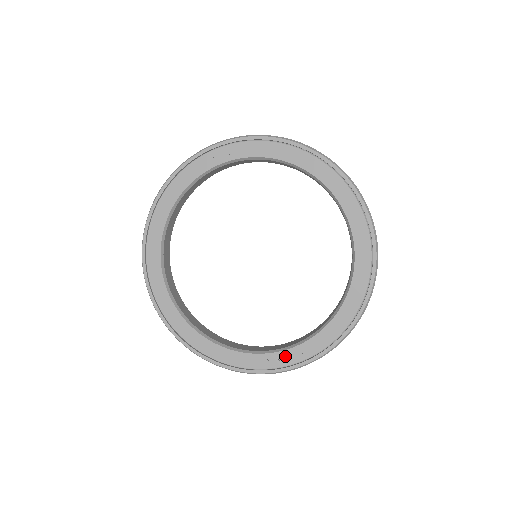
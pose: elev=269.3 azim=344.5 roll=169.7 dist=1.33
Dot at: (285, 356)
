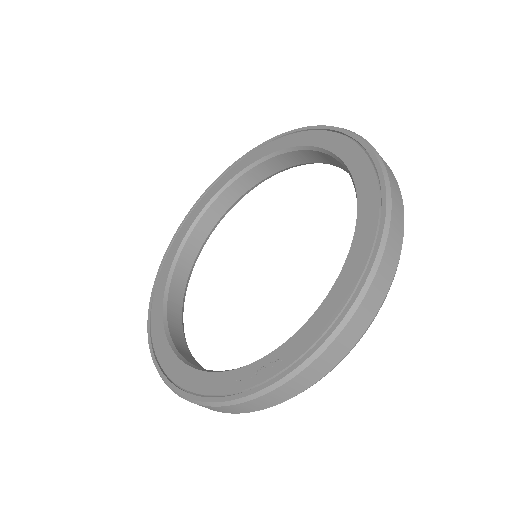
Dot at: (264, 365)
